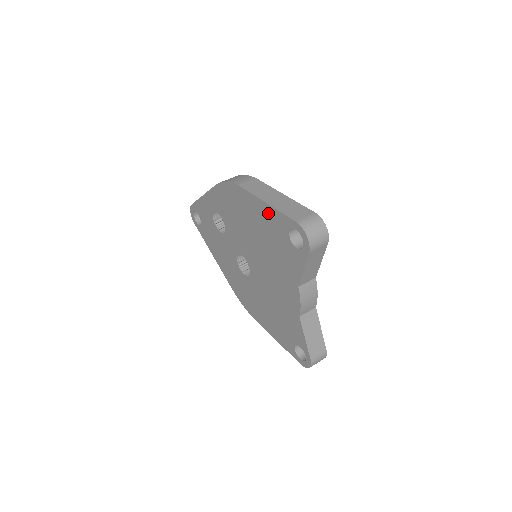
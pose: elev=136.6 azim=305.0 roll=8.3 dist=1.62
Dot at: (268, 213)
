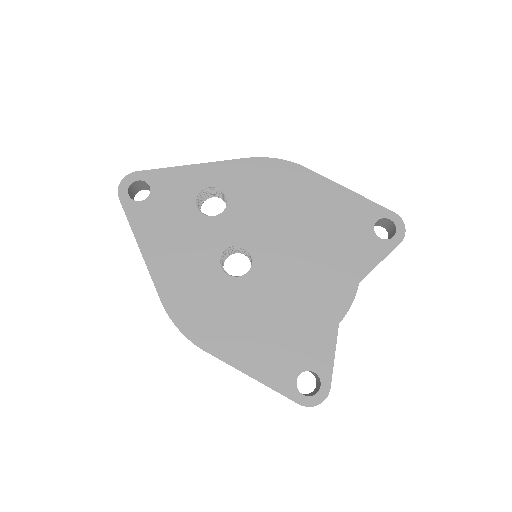
Dot at: (348, 200)
